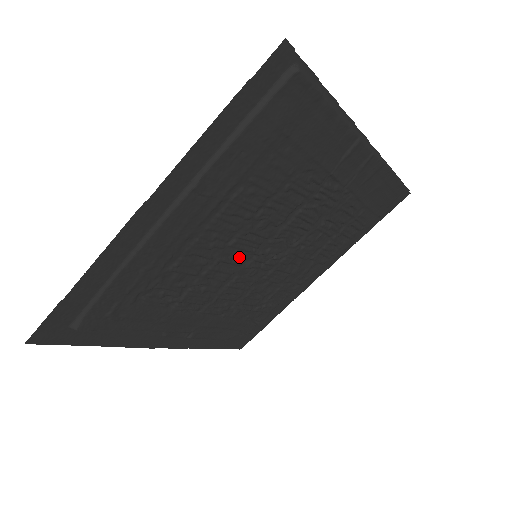
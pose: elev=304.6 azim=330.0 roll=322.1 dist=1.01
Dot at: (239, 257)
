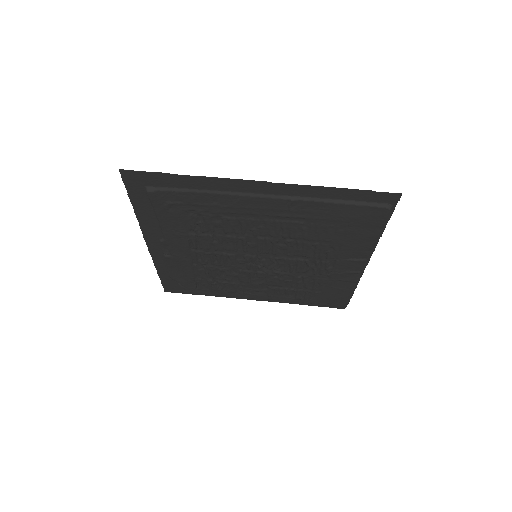
Dot at: (250, 247)
